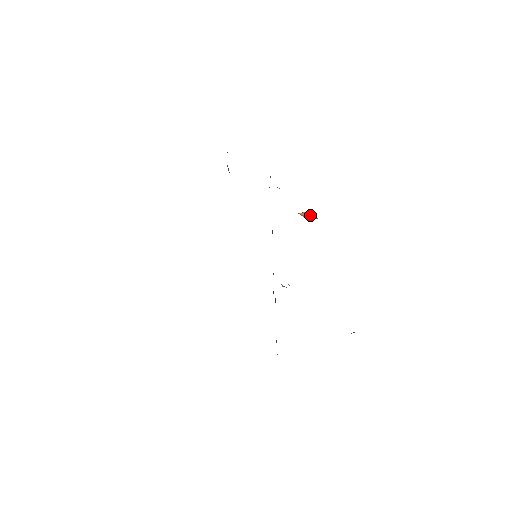
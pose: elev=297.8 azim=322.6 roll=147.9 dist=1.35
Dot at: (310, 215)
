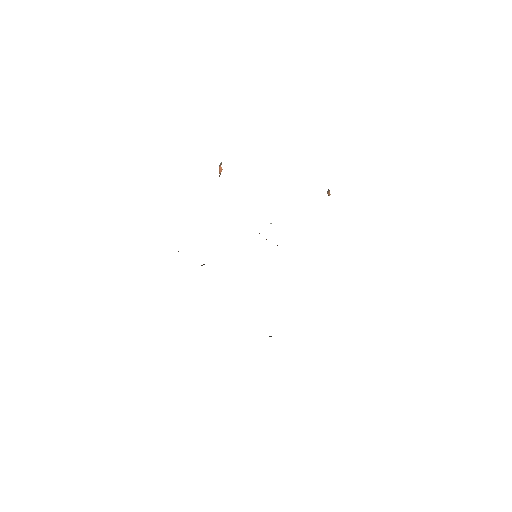
Dot at: occluded
